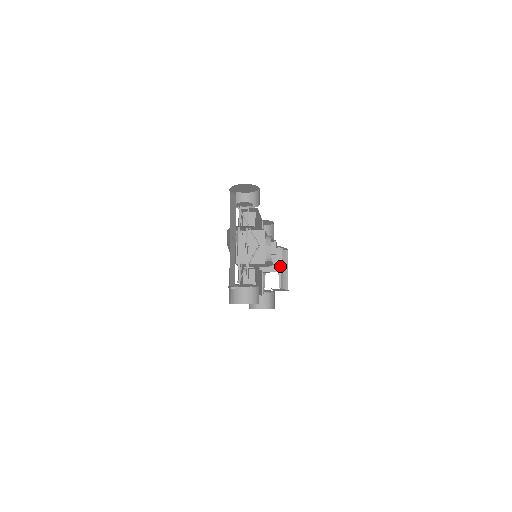
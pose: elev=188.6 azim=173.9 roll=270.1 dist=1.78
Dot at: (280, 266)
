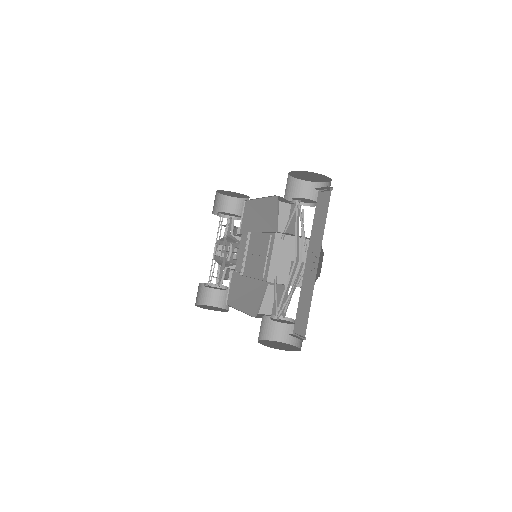
Dot at: occluded
